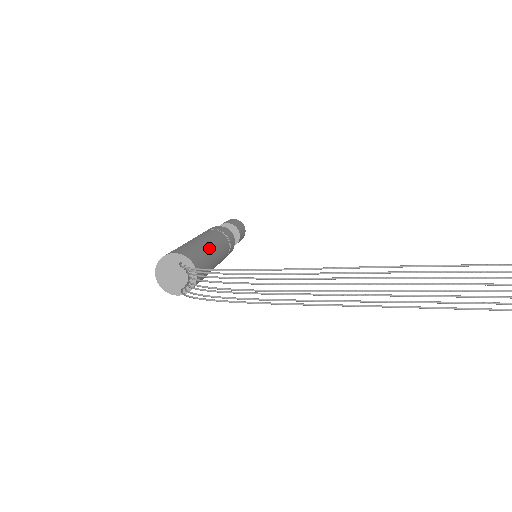
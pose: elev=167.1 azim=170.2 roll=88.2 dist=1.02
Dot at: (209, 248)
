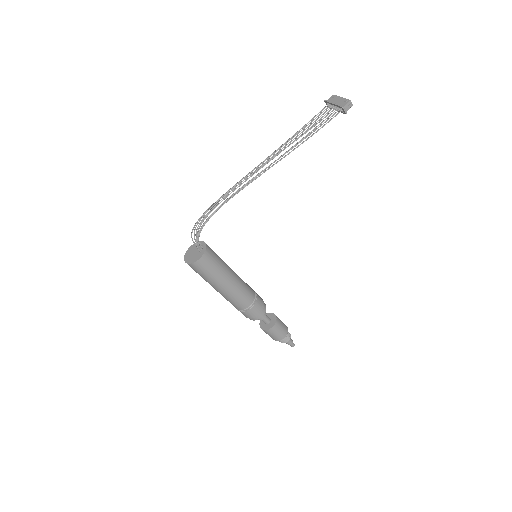
Dot at: occluded
